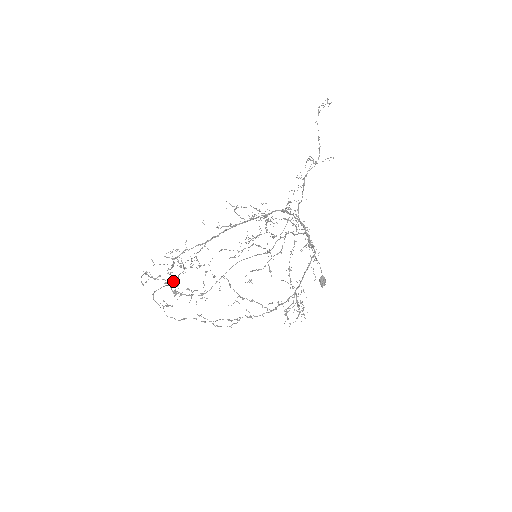
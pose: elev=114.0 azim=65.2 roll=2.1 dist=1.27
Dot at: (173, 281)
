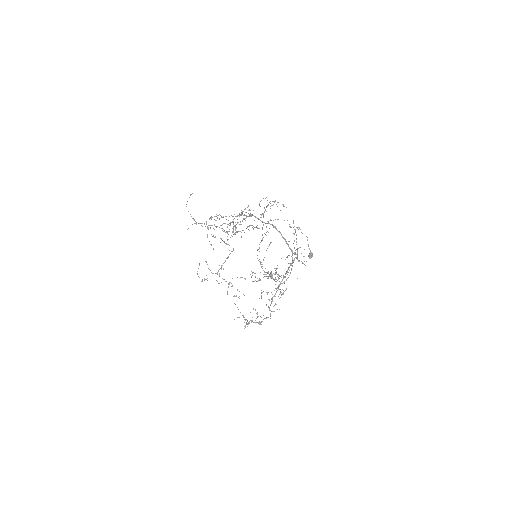
Dot at: occluded
